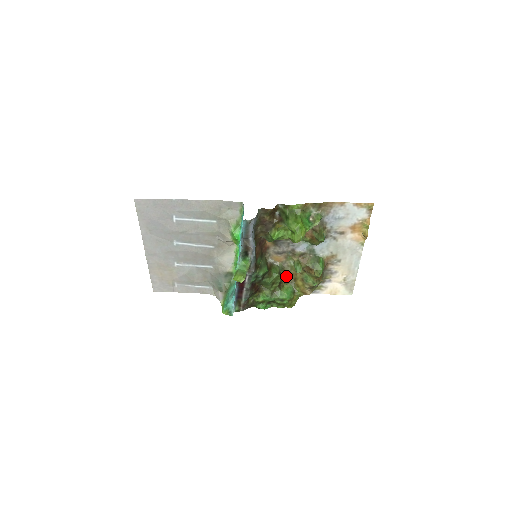
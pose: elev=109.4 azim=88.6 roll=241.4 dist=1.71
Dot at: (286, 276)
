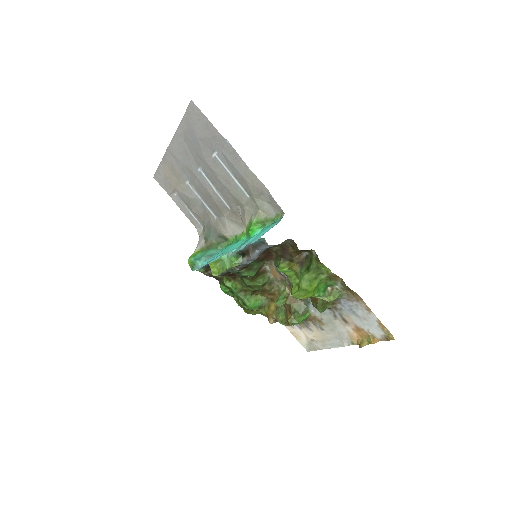
Dot at: (268, 290)
